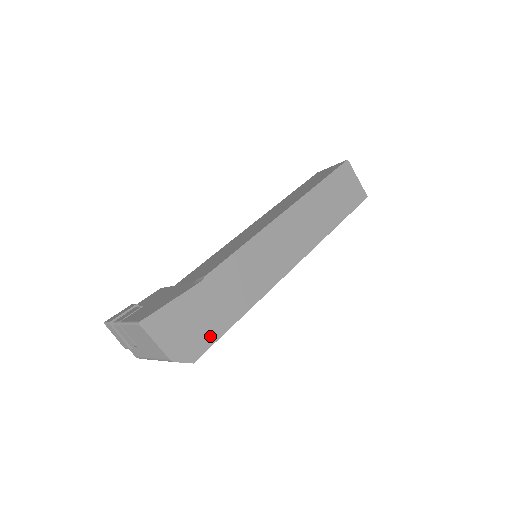
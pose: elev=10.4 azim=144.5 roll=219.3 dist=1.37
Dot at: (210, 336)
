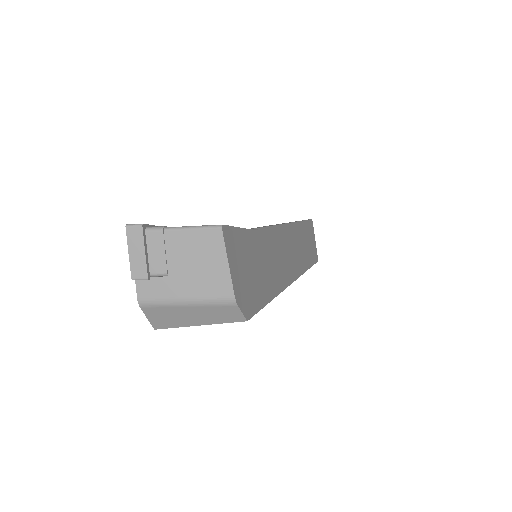
Dot at: (257, 299)
